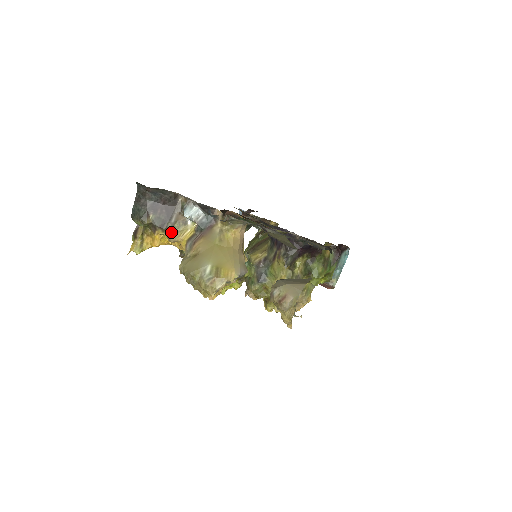
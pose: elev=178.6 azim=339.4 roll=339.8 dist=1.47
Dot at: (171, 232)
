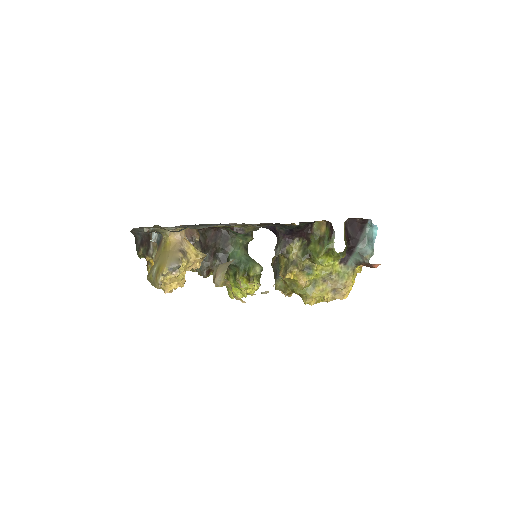
Dot at: (153, 256)
